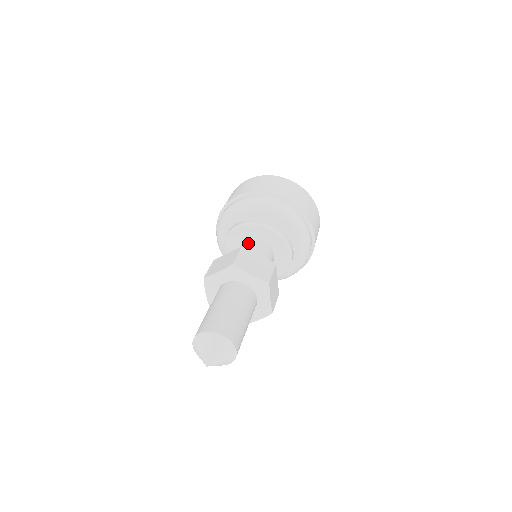
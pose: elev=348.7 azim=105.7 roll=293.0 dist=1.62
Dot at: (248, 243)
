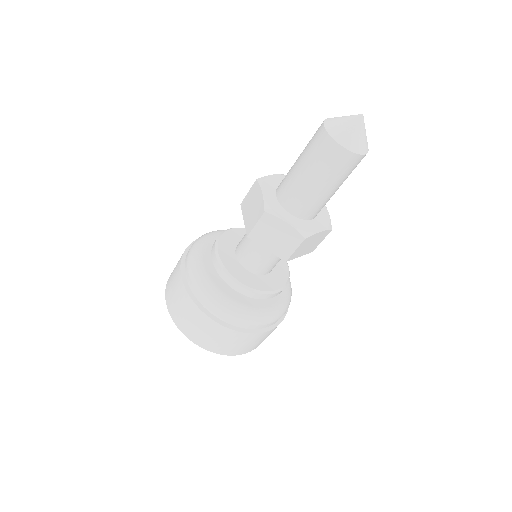
Dot at: occluded
